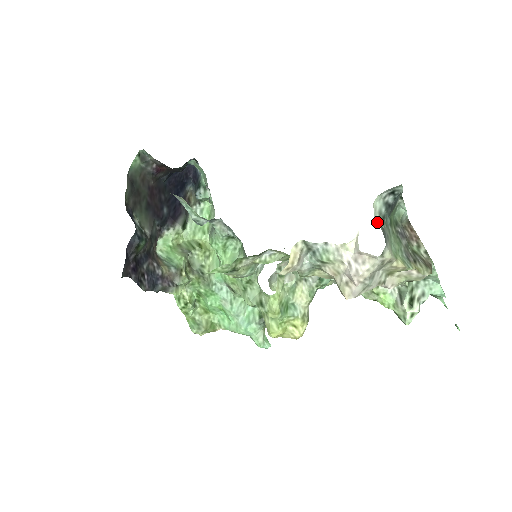
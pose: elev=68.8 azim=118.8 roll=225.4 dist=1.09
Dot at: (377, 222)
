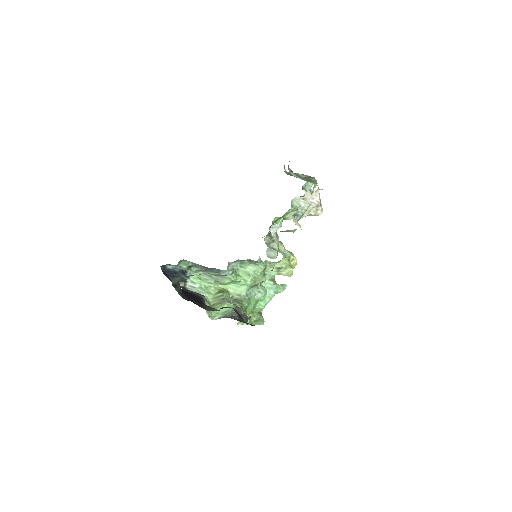
Dot at: occluded
